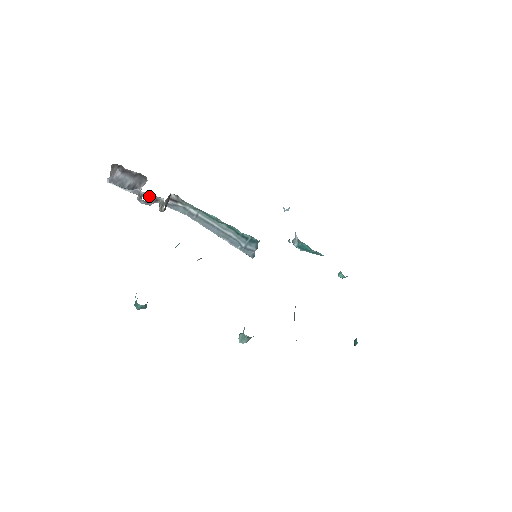
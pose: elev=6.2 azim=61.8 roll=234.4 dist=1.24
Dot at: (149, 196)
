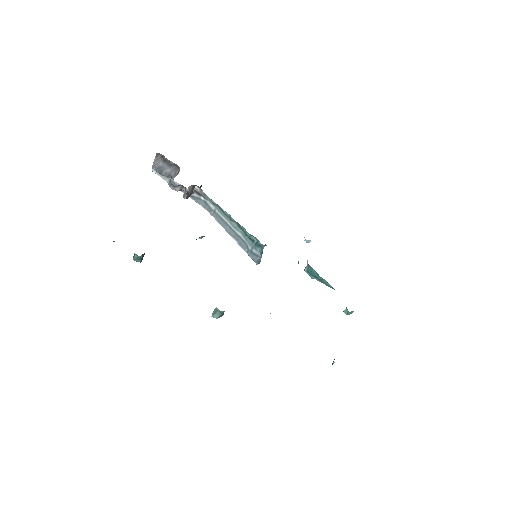
Dot at: occluded
